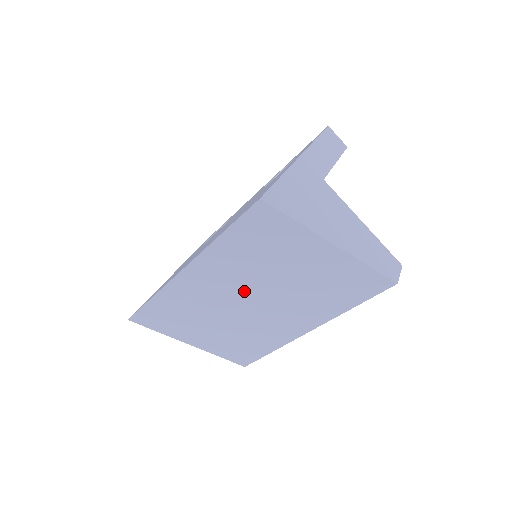
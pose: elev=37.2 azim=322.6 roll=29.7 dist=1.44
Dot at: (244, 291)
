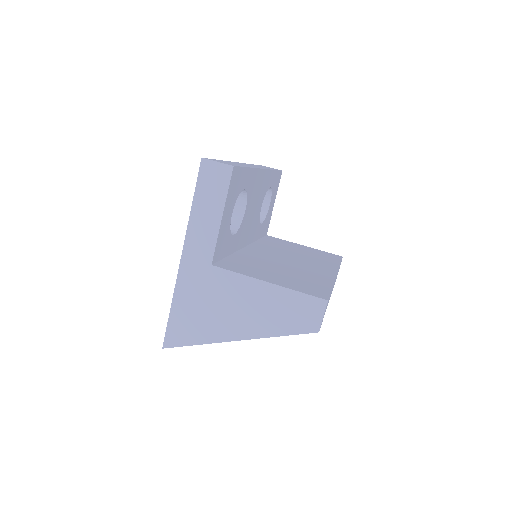
Dot at: occluded
